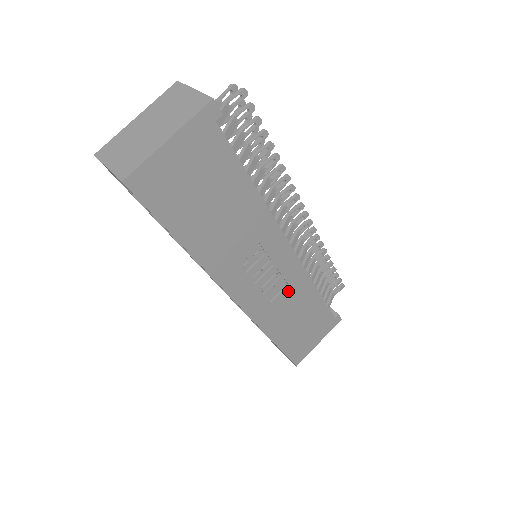
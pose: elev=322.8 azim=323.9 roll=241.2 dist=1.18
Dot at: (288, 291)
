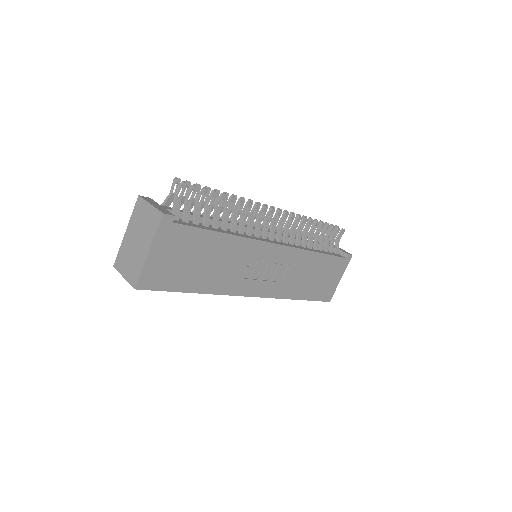
Dot at: (291, 268)
